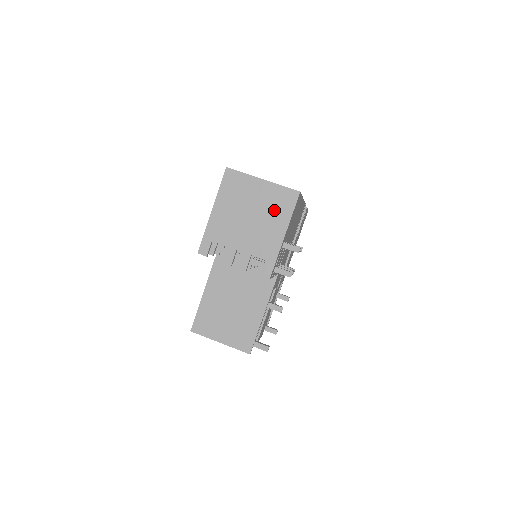
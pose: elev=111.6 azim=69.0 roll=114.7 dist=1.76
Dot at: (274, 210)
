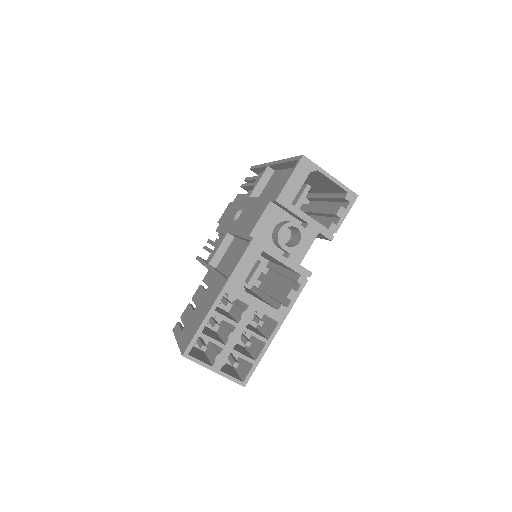
Dot at: occluded
